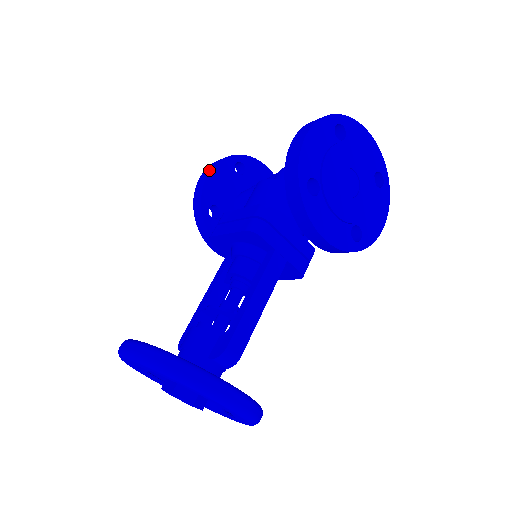
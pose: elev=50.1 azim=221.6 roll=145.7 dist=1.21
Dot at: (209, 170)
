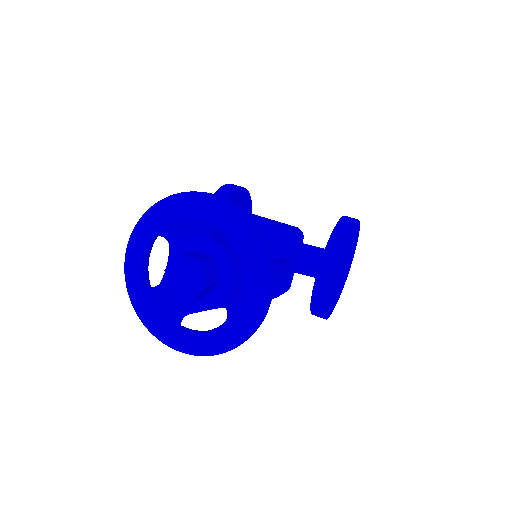
Dot at: occluded
